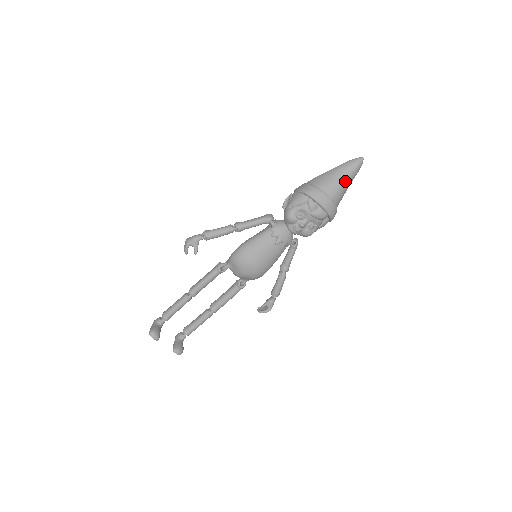
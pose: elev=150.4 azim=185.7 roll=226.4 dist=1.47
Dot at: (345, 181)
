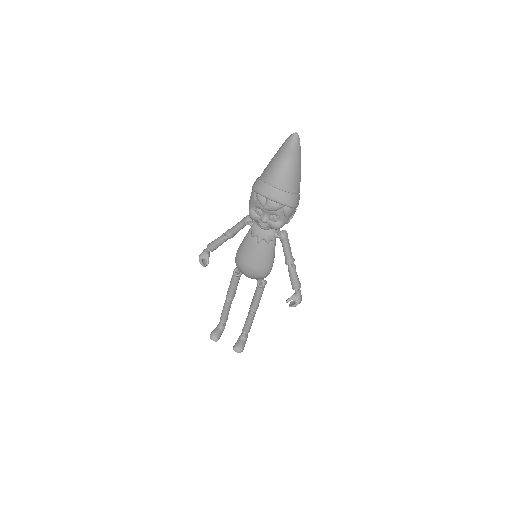
Dot at: (285, 164)
